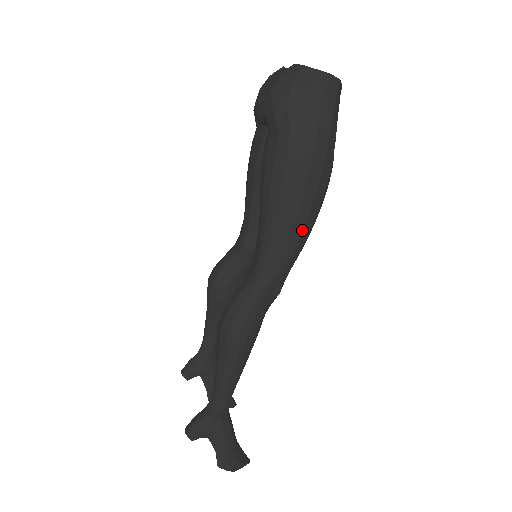
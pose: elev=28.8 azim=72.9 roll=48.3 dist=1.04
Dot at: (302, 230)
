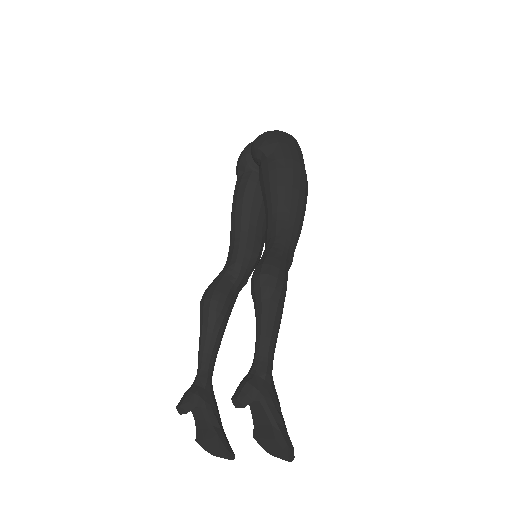
Dot at: (302, 211)
